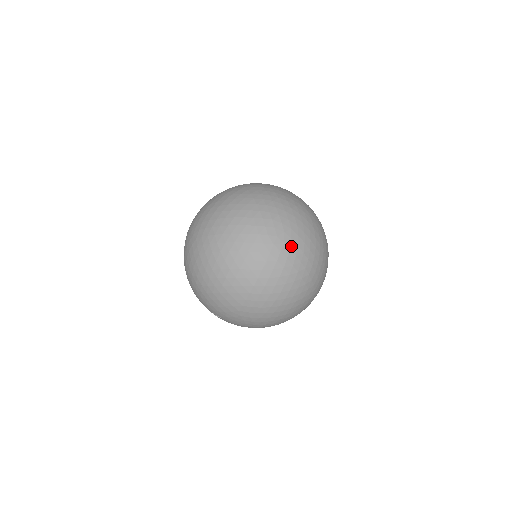
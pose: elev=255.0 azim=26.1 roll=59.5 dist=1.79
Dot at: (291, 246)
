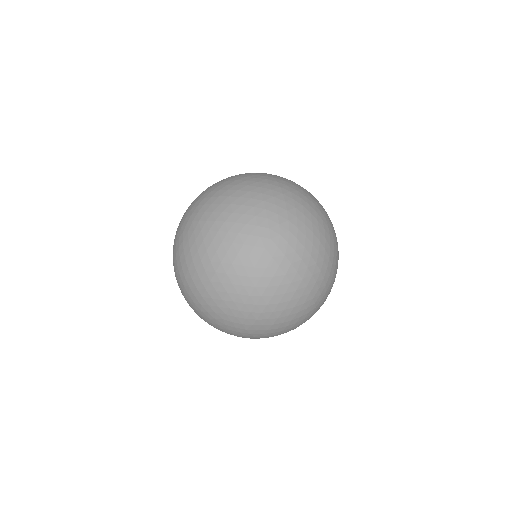
Dot at: (286, 228)
